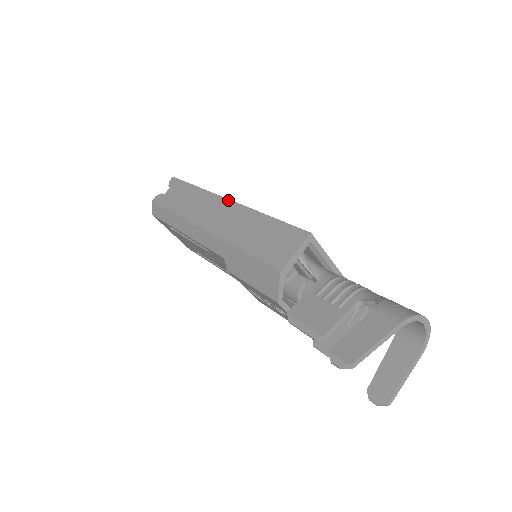
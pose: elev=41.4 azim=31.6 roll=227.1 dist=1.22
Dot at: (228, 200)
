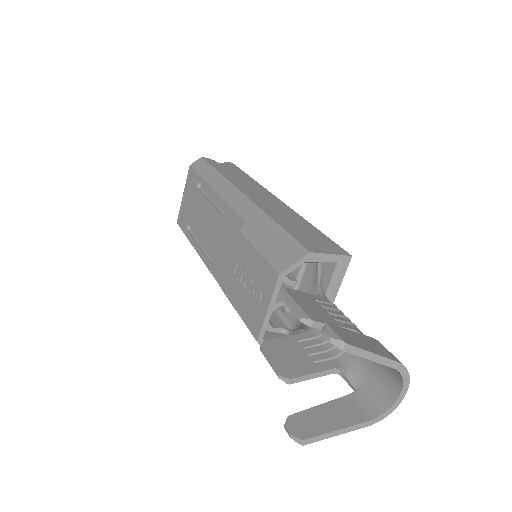
Dot at: (279, 199)
